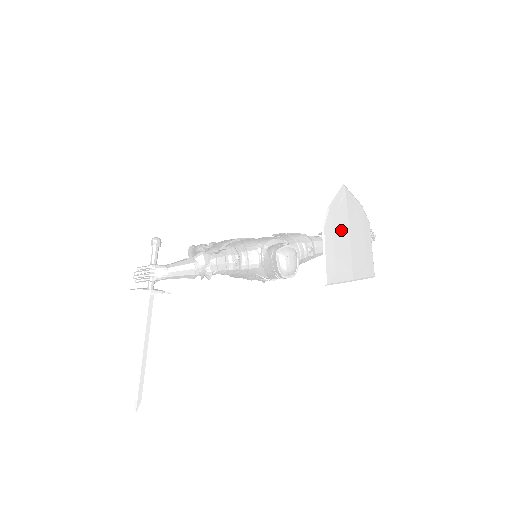
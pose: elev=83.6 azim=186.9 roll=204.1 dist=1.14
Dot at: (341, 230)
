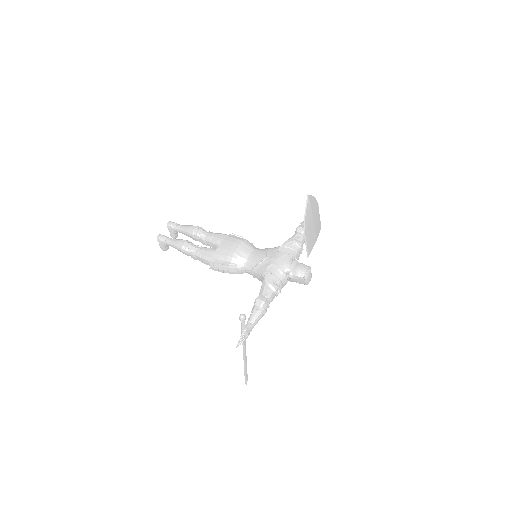
Dot at: (310, 223)
